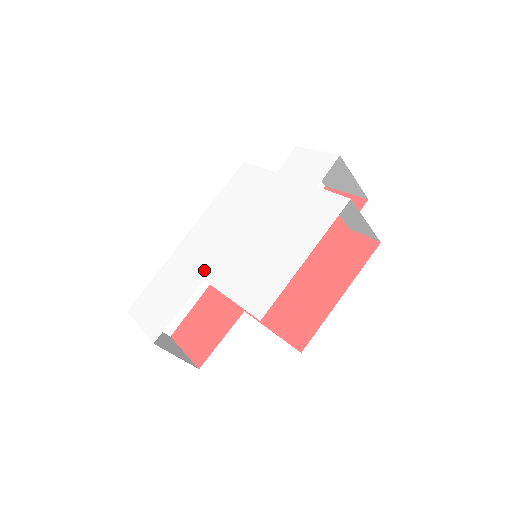
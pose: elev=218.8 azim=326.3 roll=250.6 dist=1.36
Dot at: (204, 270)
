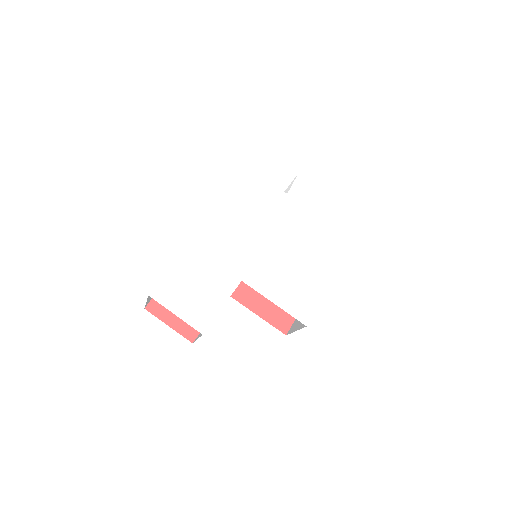
Dot at: (238, 270)
